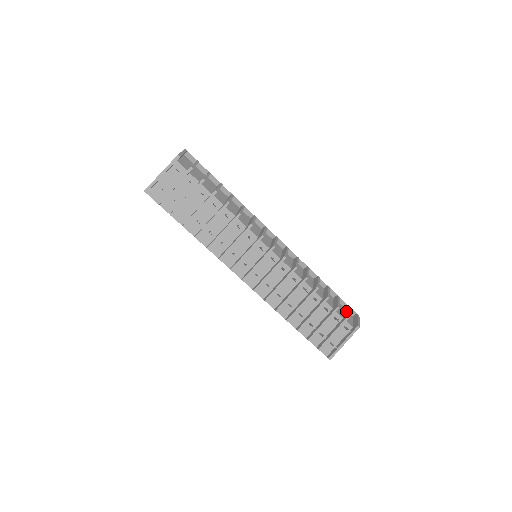
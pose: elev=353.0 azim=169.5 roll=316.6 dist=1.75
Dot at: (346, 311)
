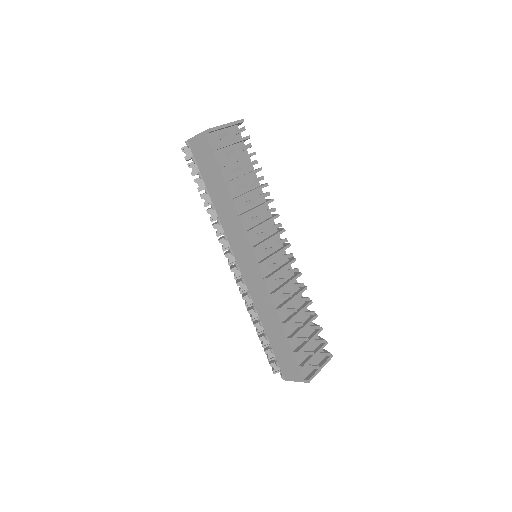
Dot at: occluded
